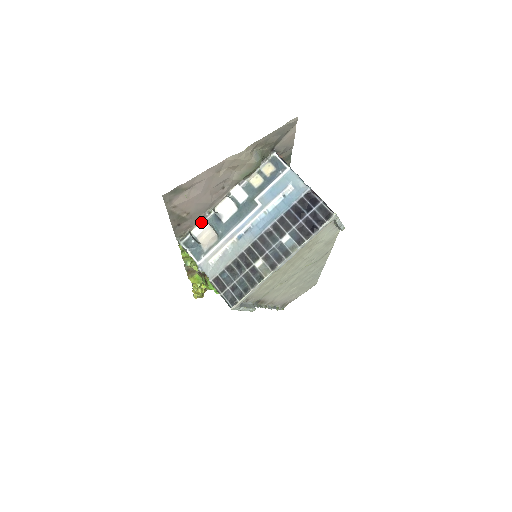
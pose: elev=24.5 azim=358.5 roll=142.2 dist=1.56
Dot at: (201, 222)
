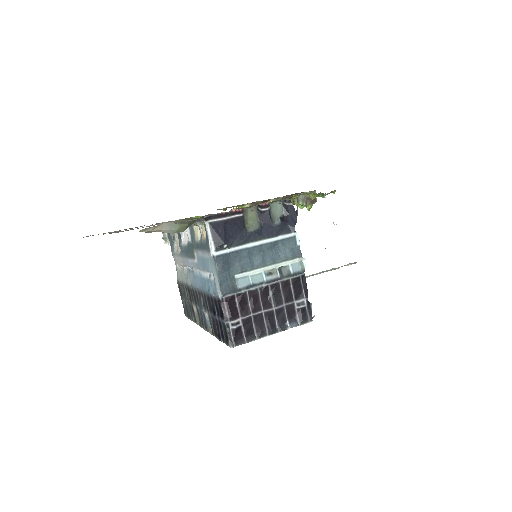
Dot at: occluded
